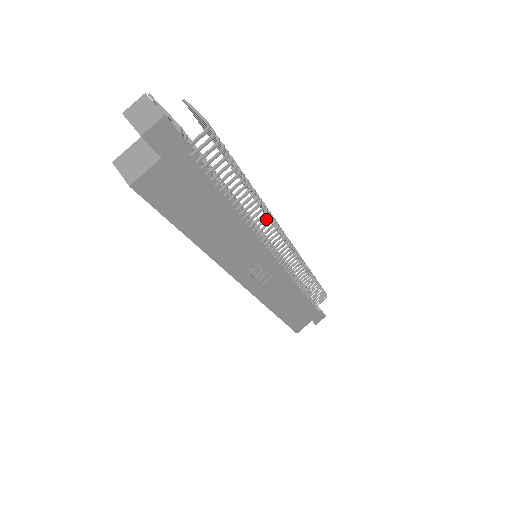
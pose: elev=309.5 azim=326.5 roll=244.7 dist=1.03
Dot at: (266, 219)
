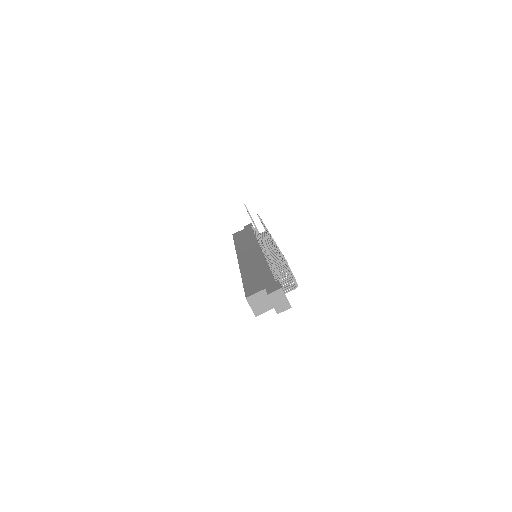
Dot at: (280, 264)
